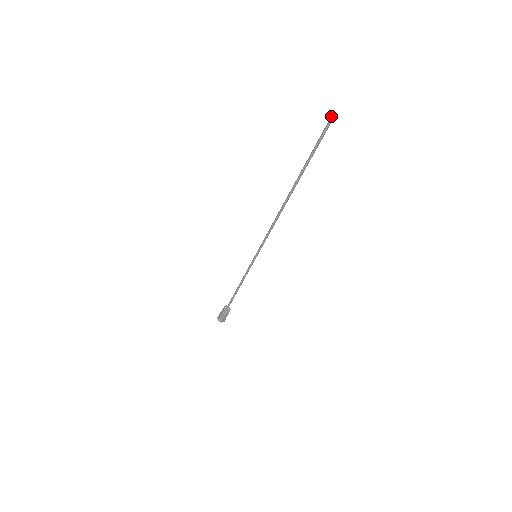
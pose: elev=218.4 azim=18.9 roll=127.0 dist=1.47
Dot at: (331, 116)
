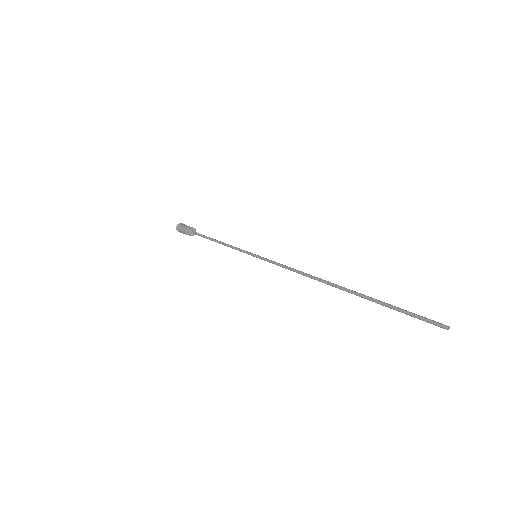
Dot at: (446, 326)
